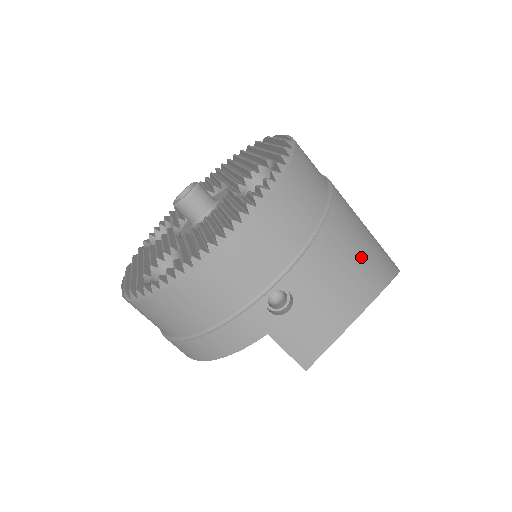
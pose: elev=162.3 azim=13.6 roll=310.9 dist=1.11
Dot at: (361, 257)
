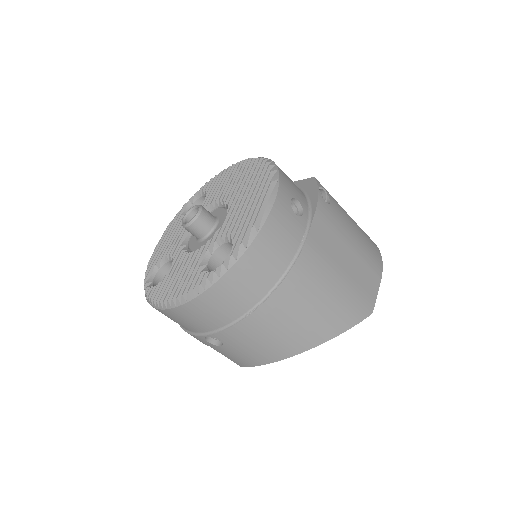
Dot at: (293, 329)
